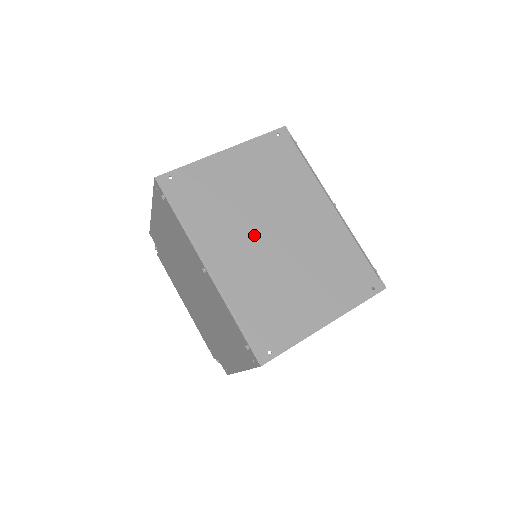
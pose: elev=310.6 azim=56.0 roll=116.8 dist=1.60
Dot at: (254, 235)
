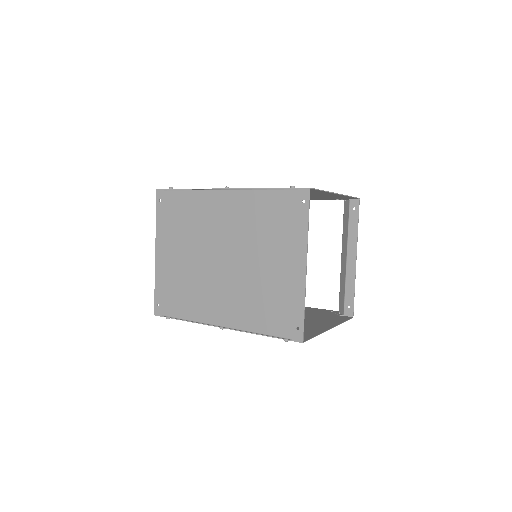
Dot at: (216, 275)
